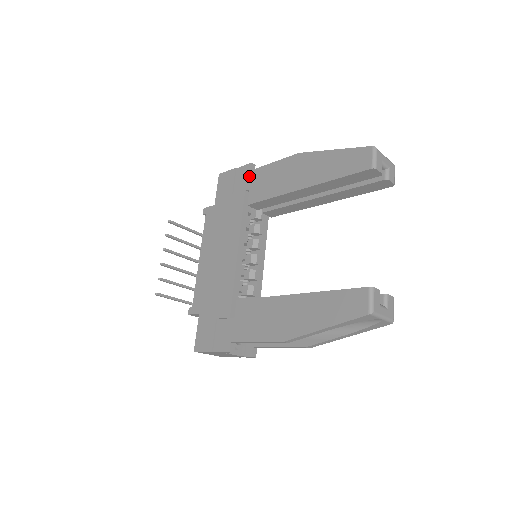
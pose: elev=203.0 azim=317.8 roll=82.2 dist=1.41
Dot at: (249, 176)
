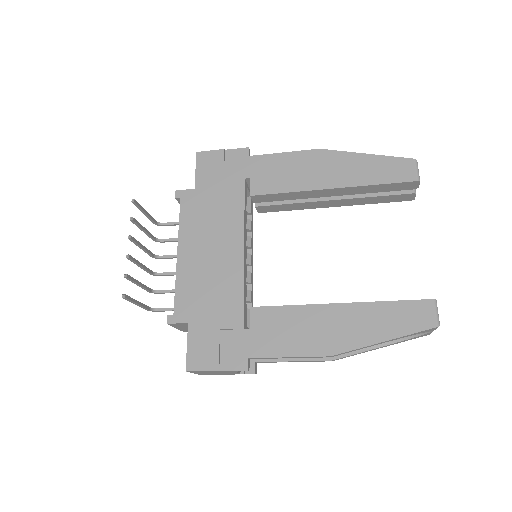
Dot at: (248, 162)
